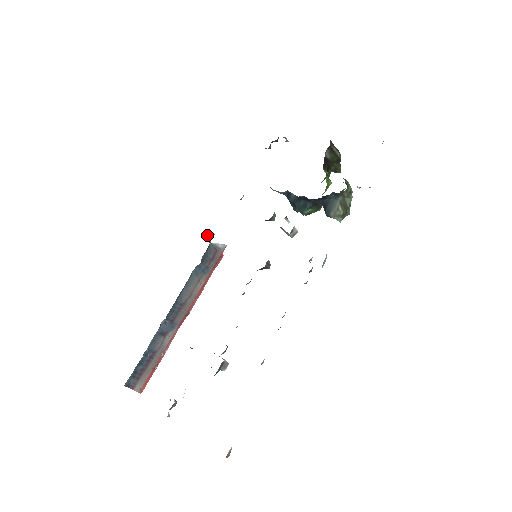
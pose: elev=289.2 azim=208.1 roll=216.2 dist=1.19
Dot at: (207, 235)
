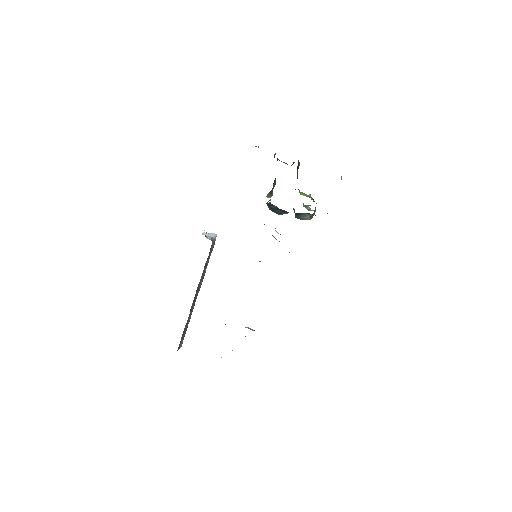
Dot at: (206, 233)
